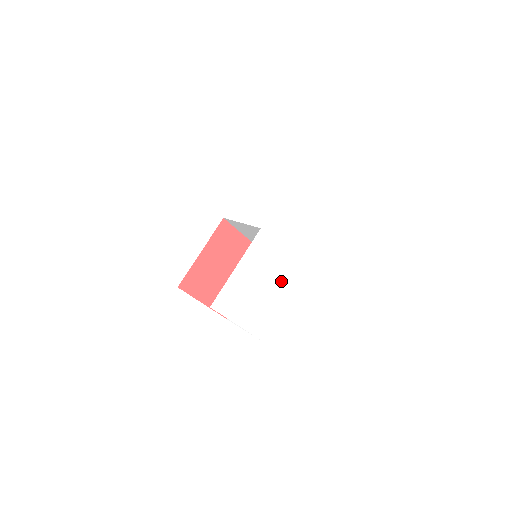
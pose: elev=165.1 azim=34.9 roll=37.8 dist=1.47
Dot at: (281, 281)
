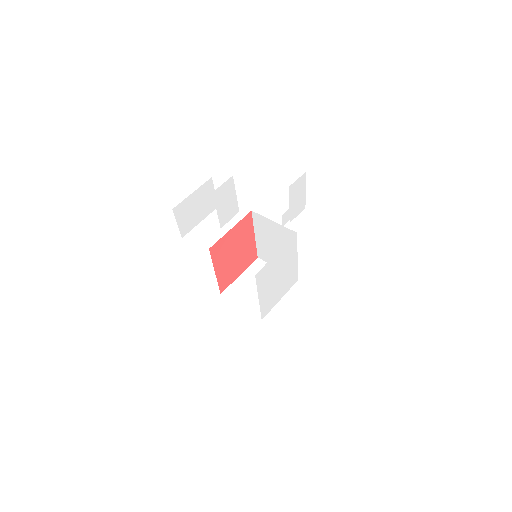
Dot at: (287, 259)
